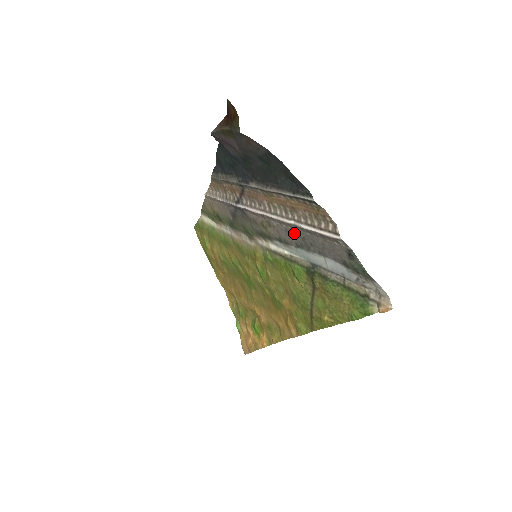
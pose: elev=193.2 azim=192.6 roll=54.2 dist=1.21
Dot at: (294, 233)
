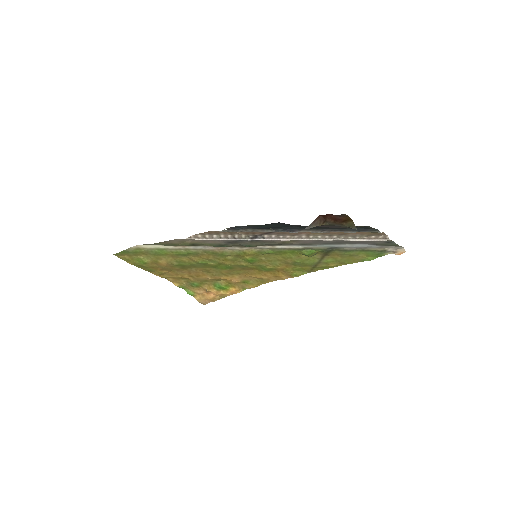
Dot at: (329, 241)
